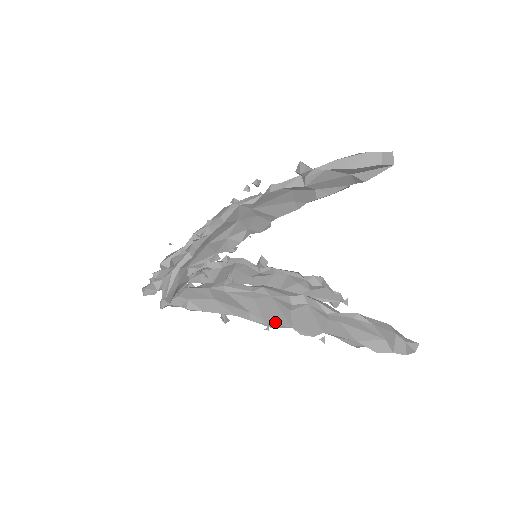
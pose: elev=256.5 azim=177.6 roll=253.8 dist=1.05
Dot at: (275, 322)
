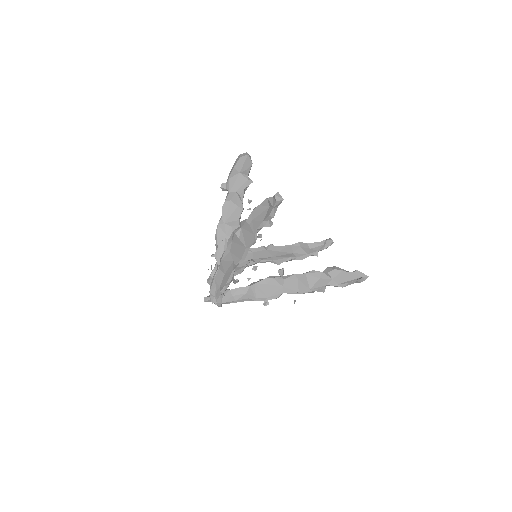
Dot at: (242, 254)
